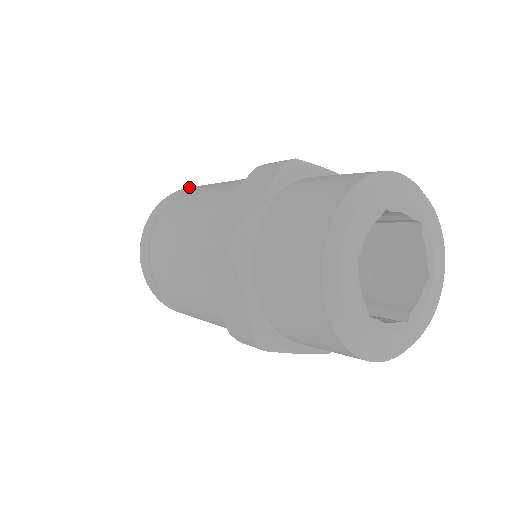
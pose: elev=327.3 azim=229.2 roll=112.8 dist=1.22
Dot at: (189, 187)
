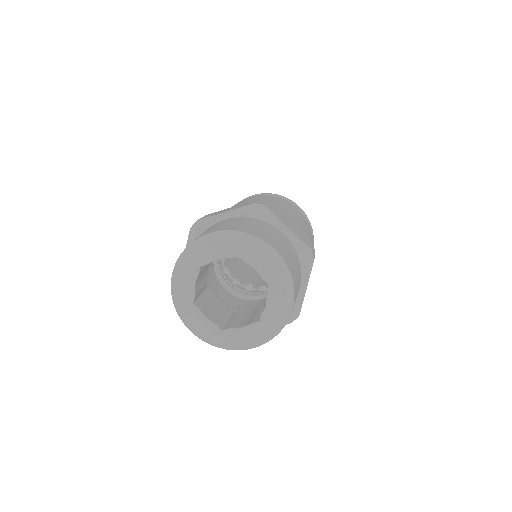
Dot at: (280, 195)
